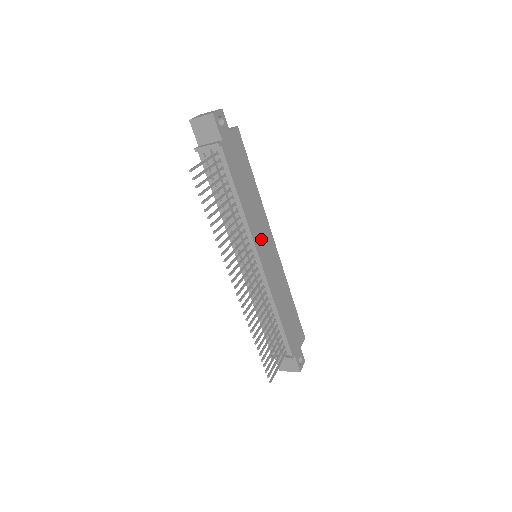
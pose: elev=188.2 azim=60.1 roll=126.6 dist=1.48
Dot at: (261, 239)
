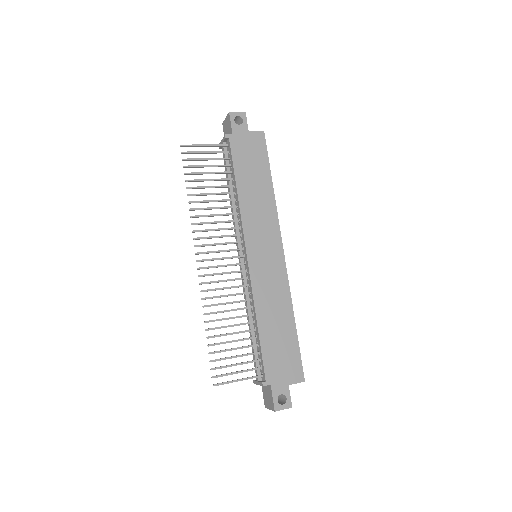
Dot at: (258, 236)
